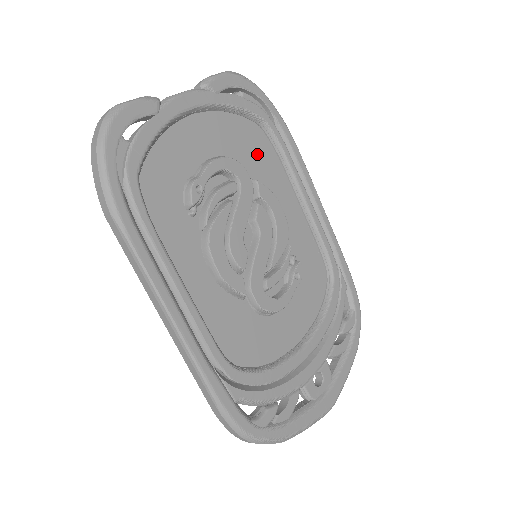
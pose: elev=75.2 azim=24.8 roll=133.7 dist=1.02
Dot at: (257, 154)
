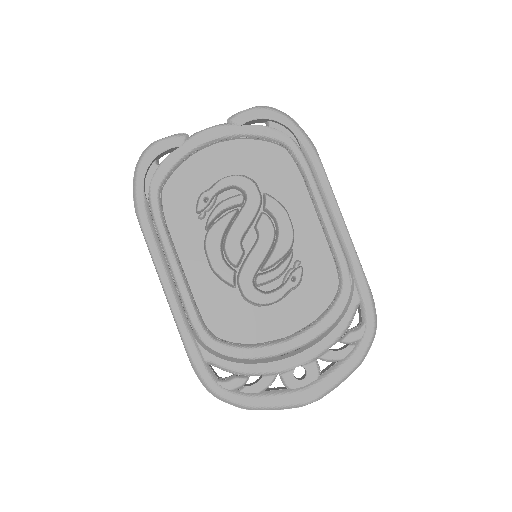
Dot at: (277, 172)
